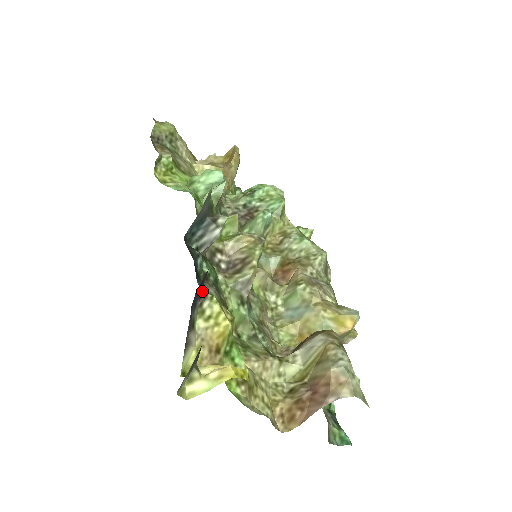
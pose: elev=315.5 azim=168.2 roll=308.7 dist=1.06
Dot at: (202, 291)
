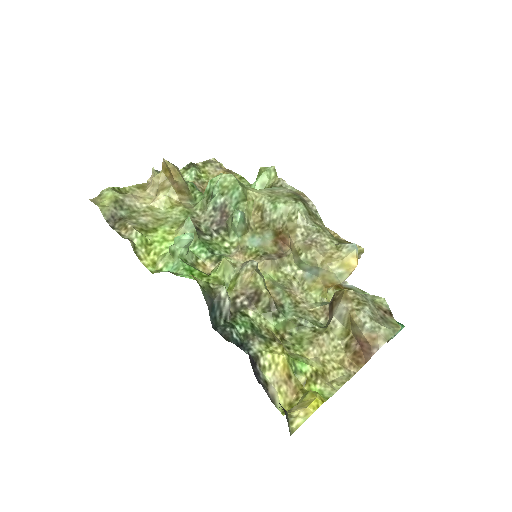
Dot at: (254, 358)
